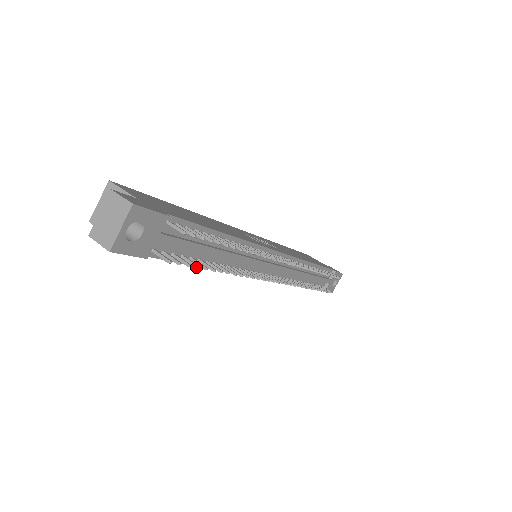
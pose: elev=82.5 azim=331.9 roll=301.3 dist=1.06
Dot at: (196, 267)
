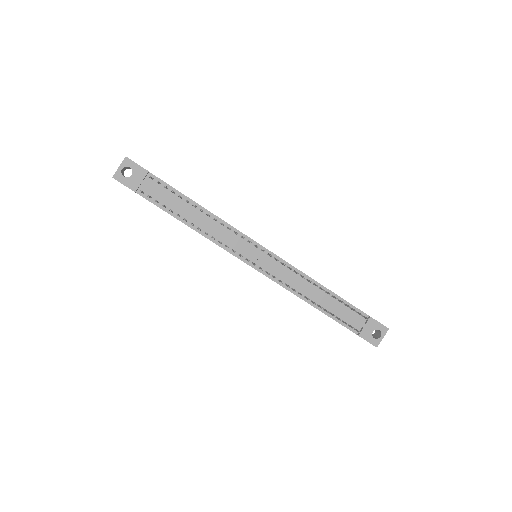
Dot at: (162, 205)
